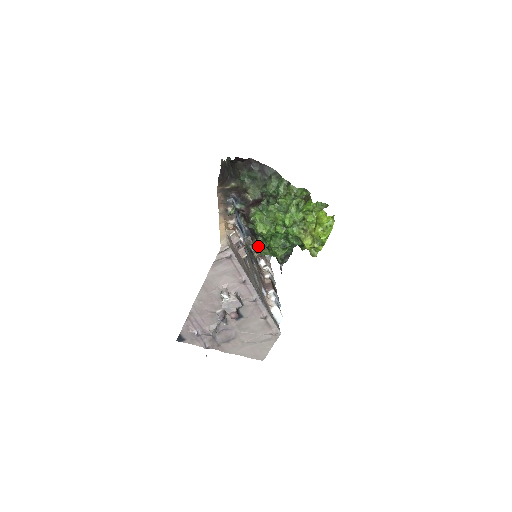
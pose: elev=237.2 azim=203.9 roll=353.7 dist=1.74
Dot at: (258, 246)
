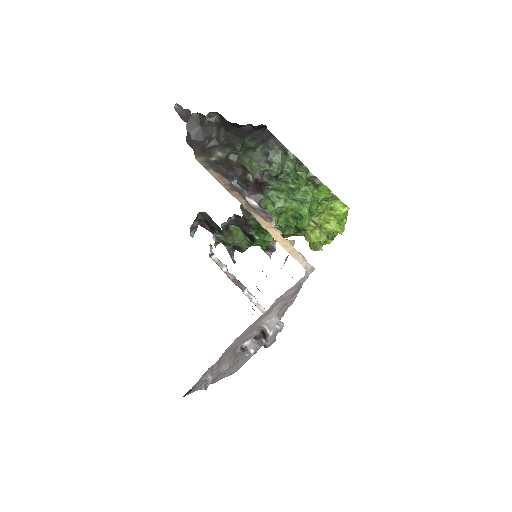
Dot at: (231, 236)
